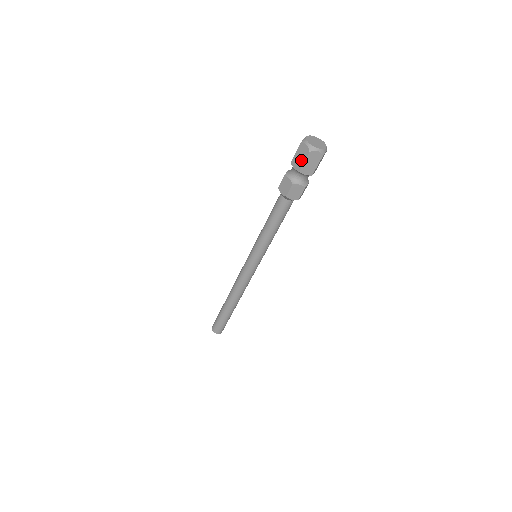
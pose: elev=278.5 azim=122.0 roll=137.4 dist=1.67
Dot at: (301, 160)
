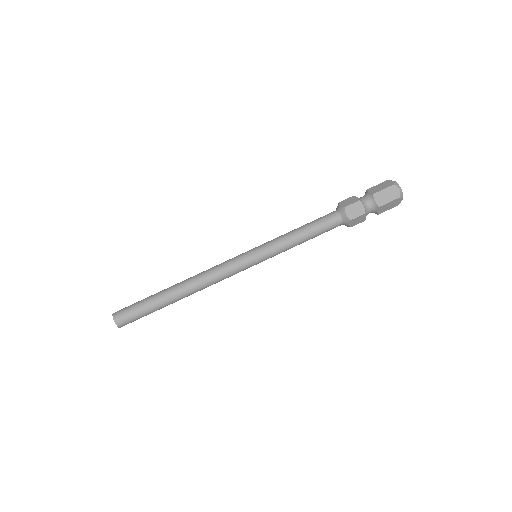
Dot at: (381, 188)
